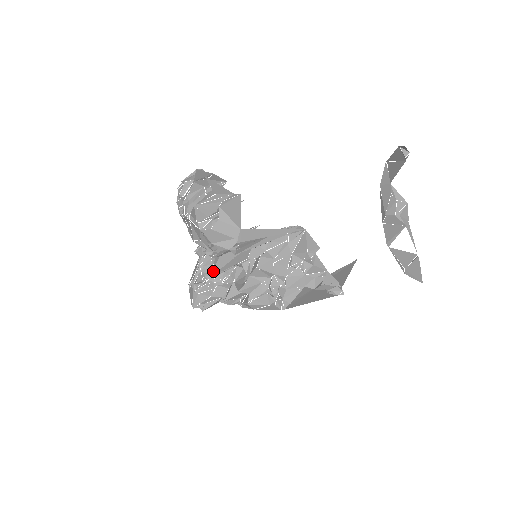
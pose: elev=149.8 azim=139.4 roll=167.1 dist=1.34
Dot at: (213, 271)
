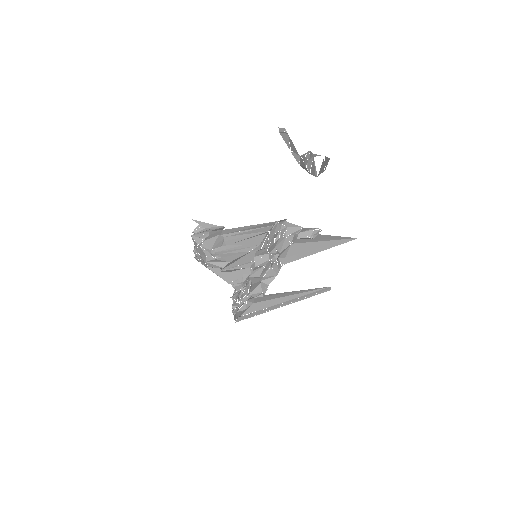
Dot at: (222, 269)
